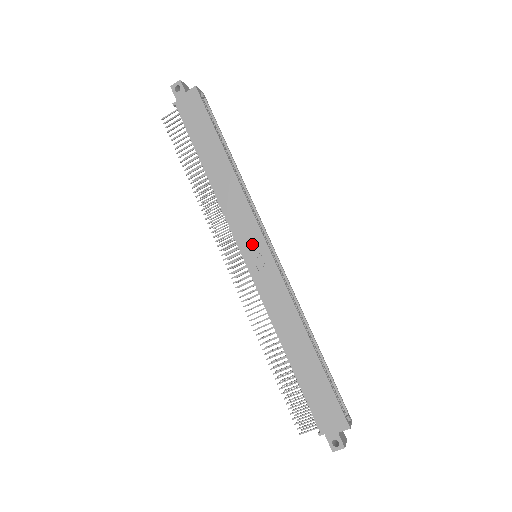
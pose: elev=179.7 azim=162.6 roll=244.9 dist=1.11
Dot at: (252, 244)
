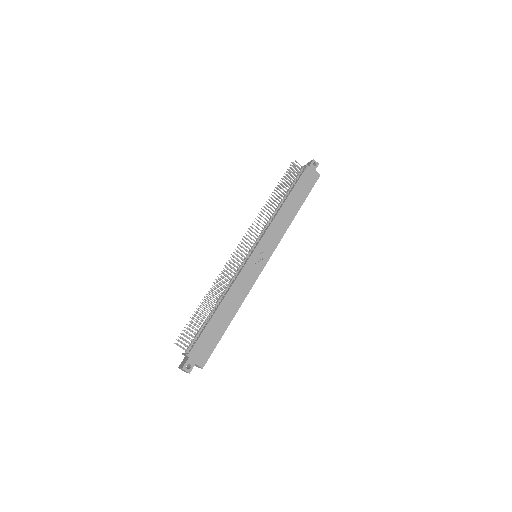
Dot at: (264, 251)
